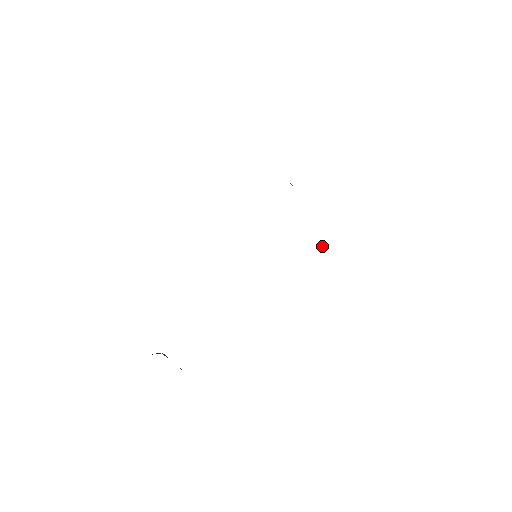
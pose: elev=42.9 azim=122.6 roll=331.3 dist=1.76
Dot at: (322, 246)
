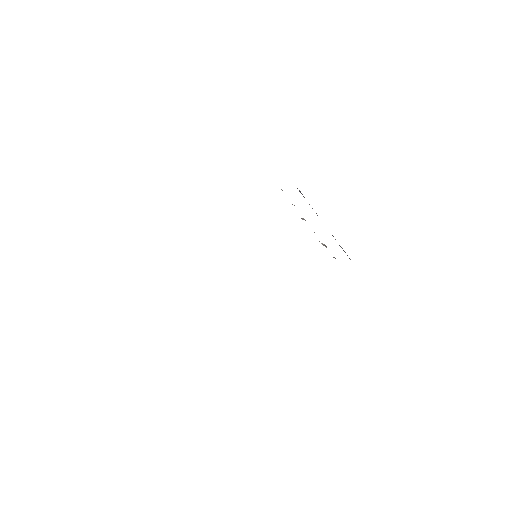
Dot at: occluded
